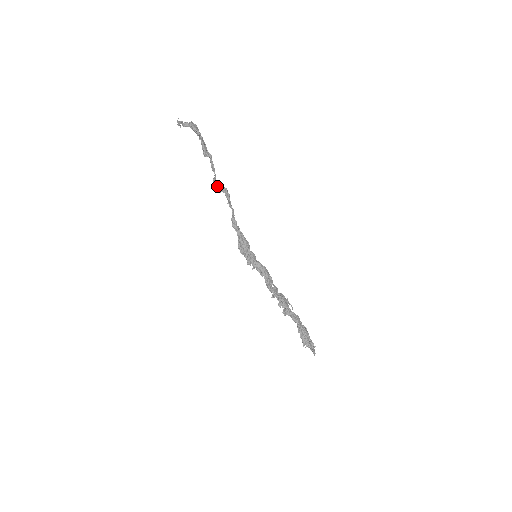
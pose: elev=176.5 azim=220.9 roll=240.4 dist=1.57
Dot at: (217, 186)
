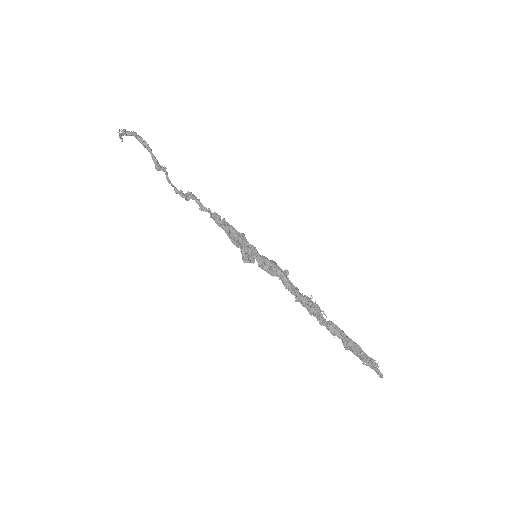
Dot at: (182, 191)
